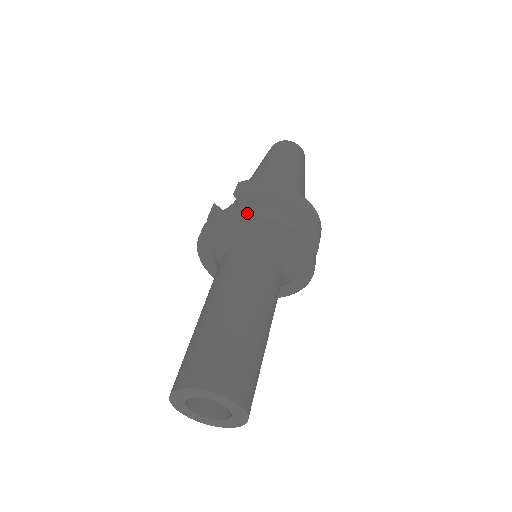
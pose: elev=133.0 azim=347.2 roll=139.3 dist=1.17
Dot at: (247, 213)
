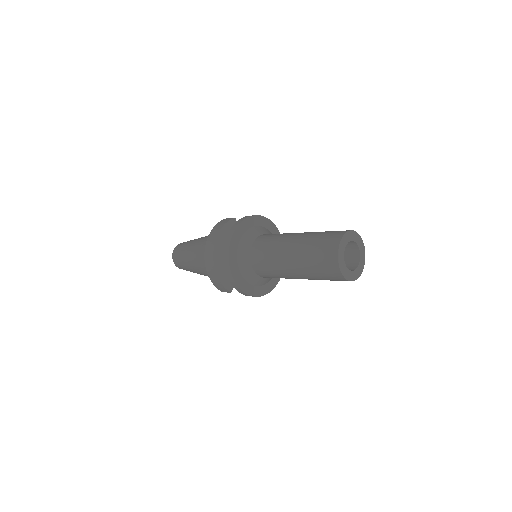
Dot at: occluded
